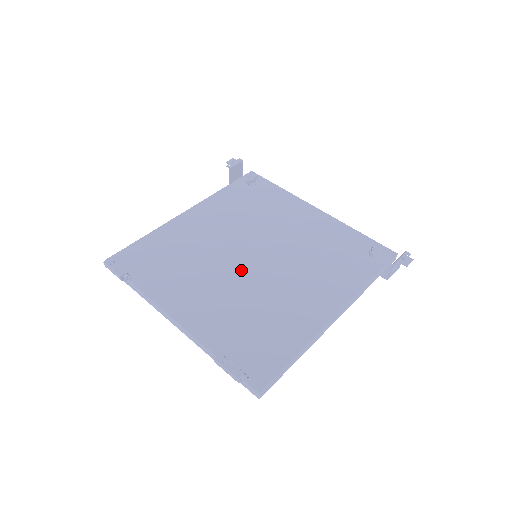
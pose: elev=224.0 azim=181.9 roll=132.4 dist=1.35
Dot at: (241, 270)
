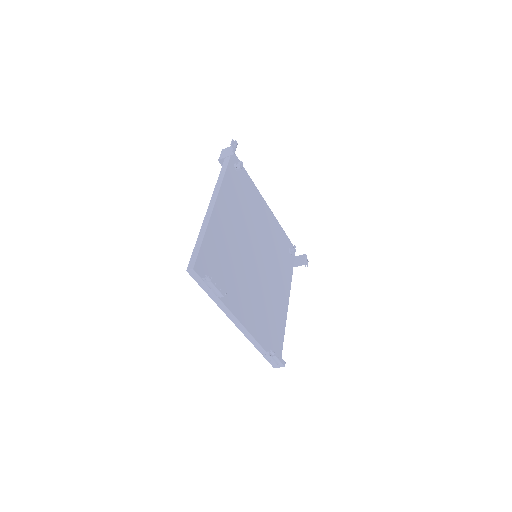
Dot at: (255, 271)
